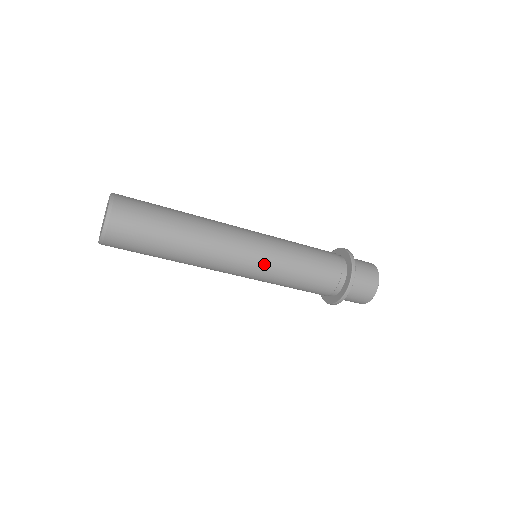
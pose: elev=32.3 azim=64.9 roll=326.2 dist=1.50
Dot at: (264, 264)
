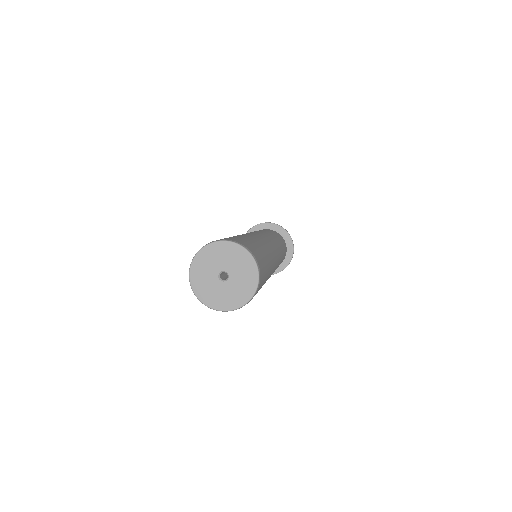
Dot at: occluded
